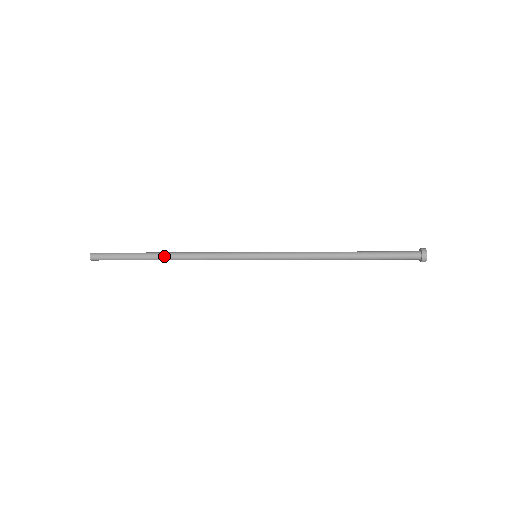
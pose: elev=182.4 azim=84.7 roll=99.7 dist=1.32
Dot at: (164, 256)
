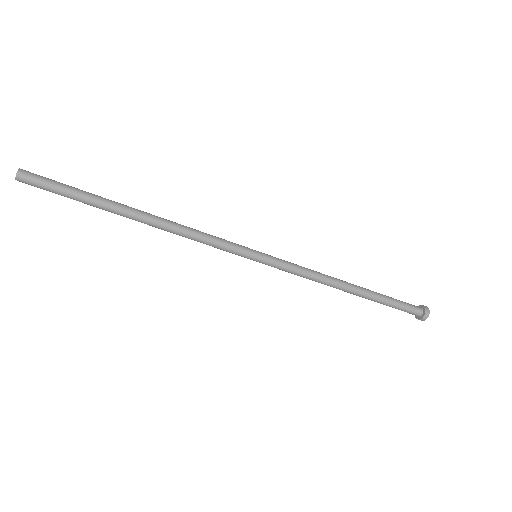
Dot at: (137, 214)
